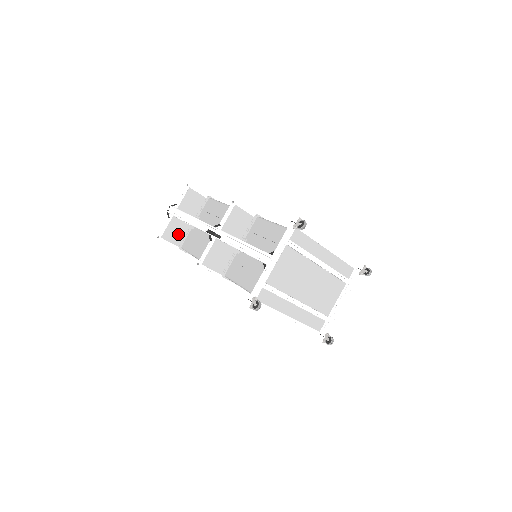
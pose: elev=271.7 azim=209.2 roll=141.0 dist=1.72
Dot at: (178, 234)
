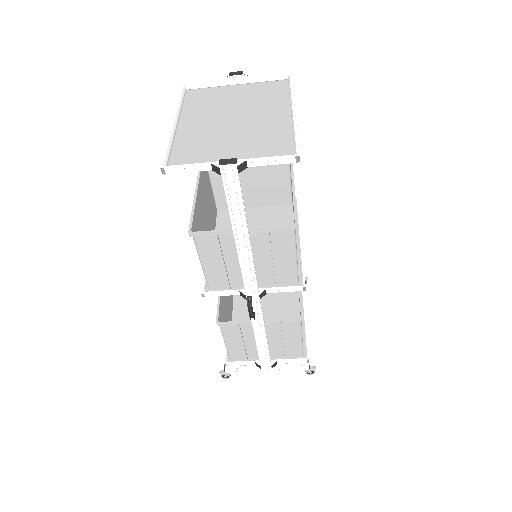
Dot at: (195, 150)
